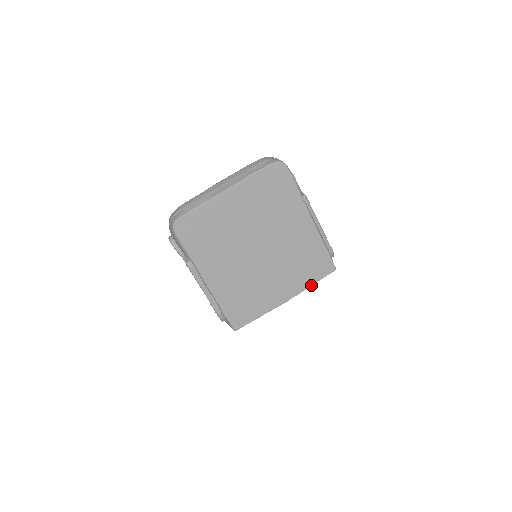
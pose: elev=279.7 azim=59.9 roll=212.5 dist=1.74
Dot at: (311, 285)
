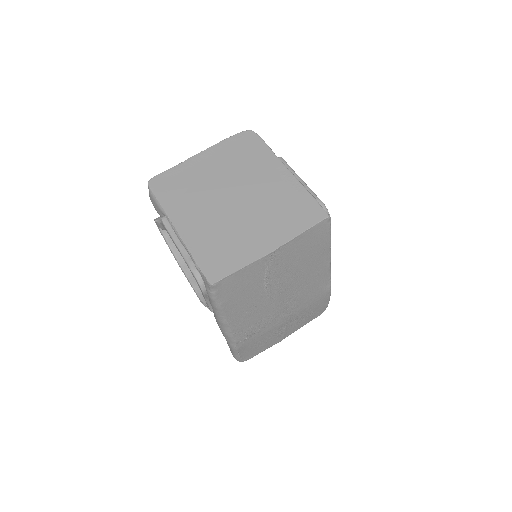
Dot at: (301, 233)
